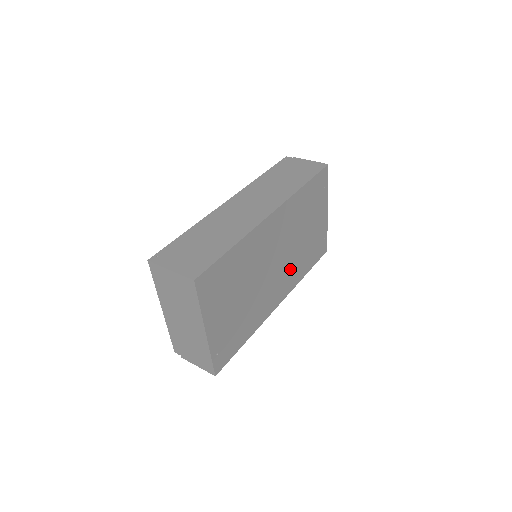
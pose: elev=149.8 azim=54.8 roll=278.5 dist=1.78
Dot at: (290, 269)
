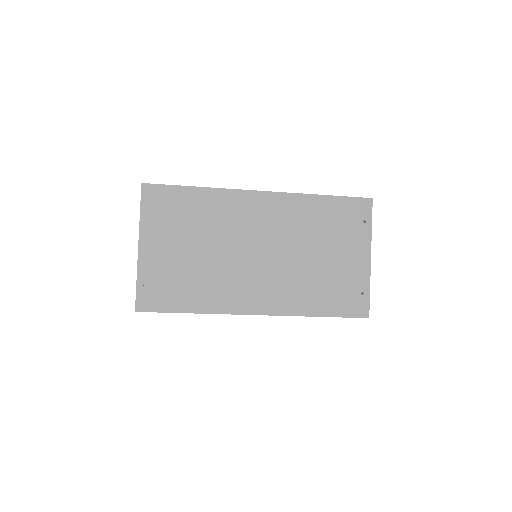
Dot at: (284, 283)
